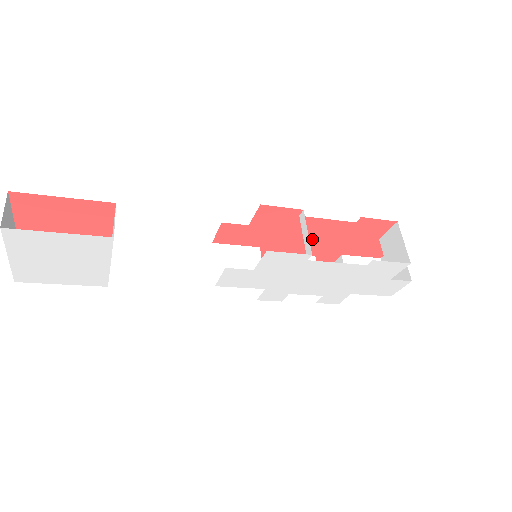
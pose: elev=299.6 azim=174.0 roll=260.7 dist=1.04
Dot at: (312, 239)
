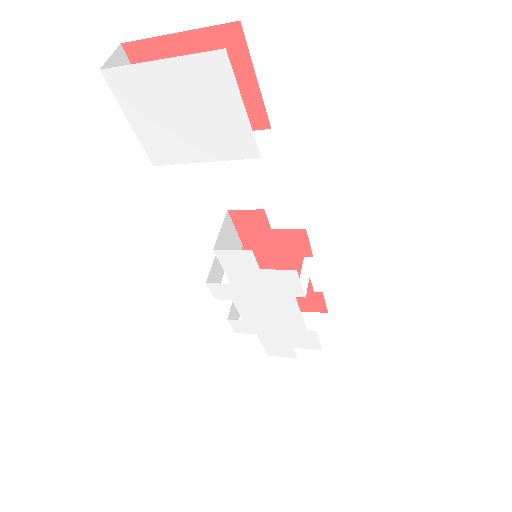
Dot at: occluded
